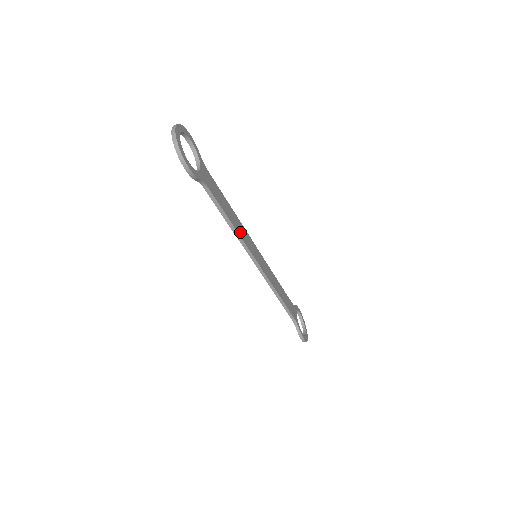
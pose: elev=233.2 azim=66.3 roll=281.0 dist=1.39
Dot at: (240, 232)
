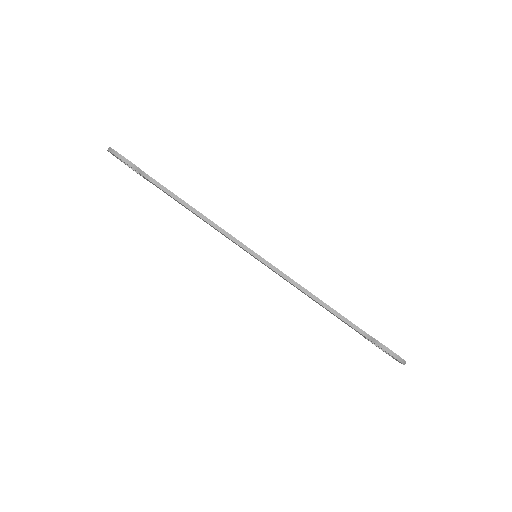
Dot at: occluded
